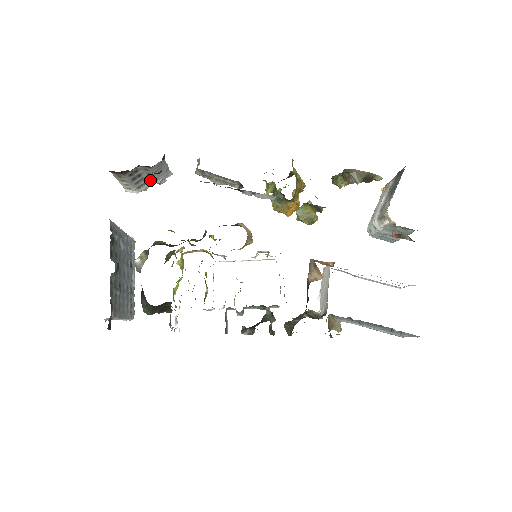
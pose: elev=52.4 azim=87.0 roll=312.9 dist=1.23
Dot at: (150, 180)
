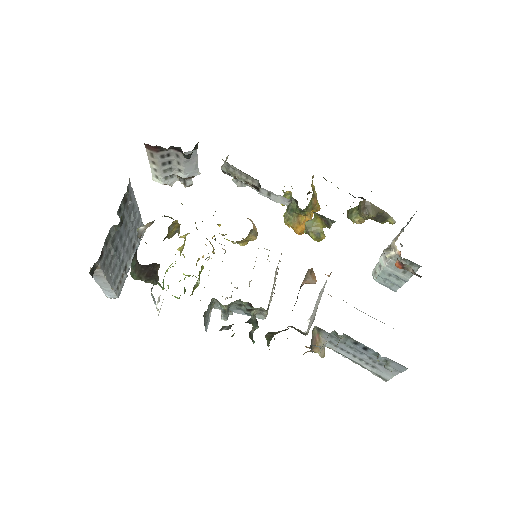
Dot at: (178, 173)
